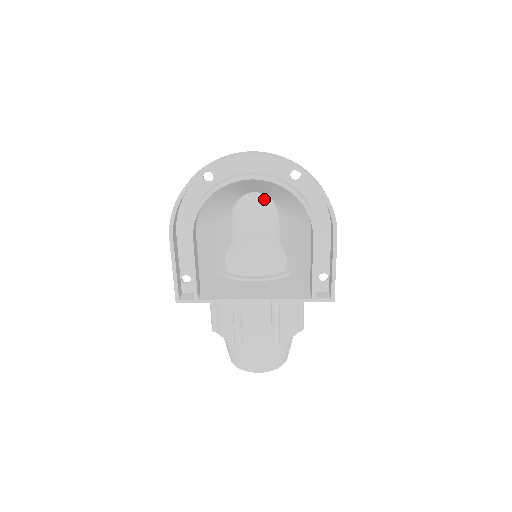
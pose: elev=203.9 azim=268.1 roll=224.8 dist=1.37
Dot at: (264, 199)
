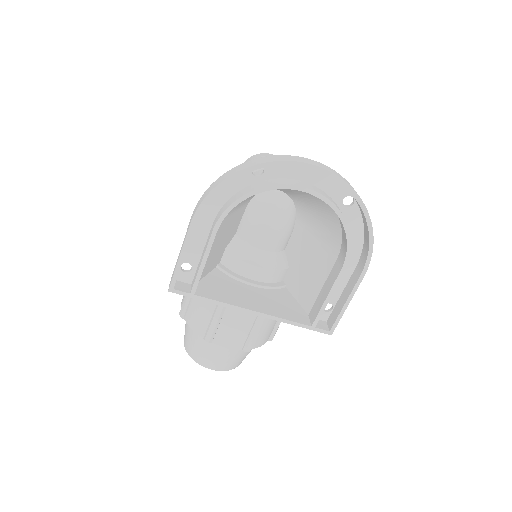
Dot at: (288, 202)
